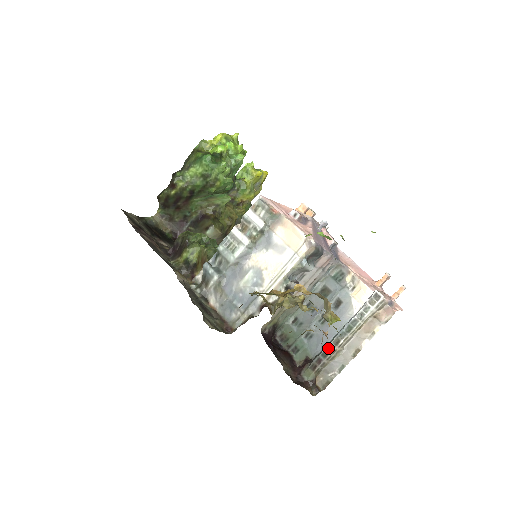
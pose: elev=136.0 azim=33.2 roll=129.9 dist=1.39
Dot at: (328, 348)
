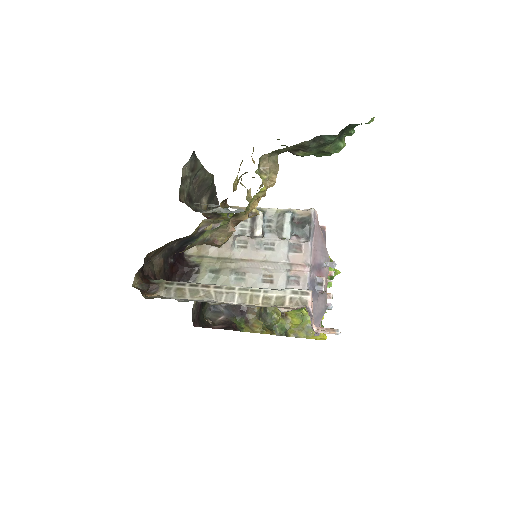
Dot at: (206, 284)
